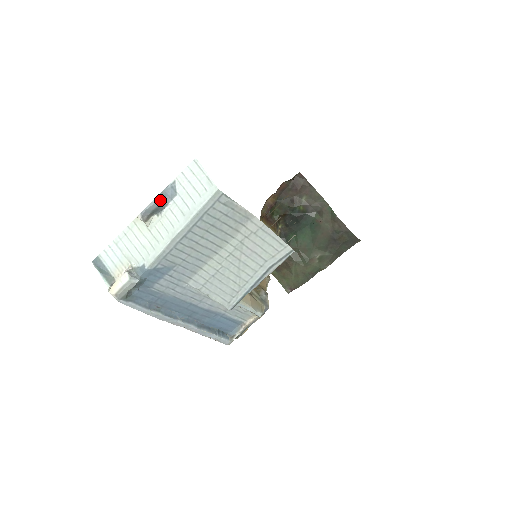
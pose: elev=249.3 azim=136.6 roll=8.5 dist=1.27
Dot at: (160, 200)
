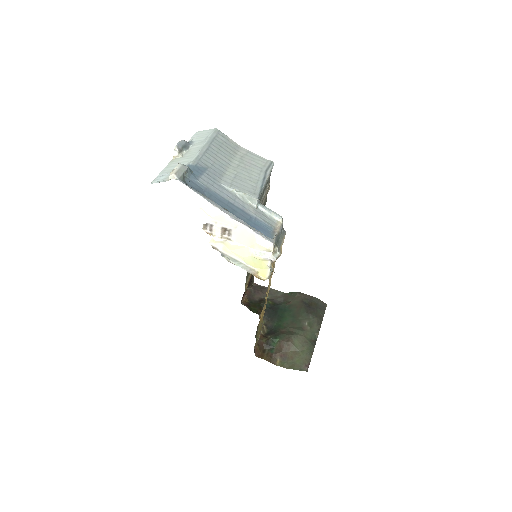
Dot at: (185, 141)
